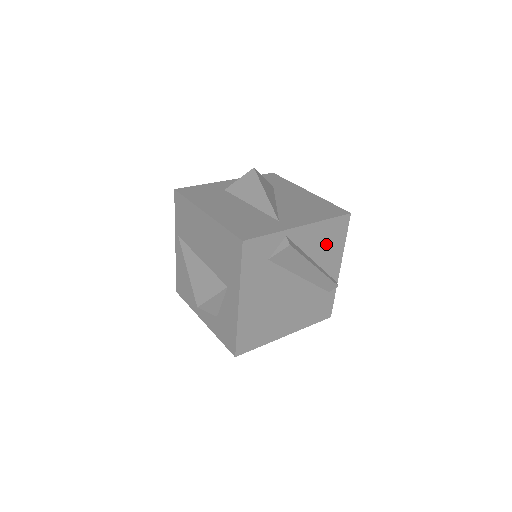
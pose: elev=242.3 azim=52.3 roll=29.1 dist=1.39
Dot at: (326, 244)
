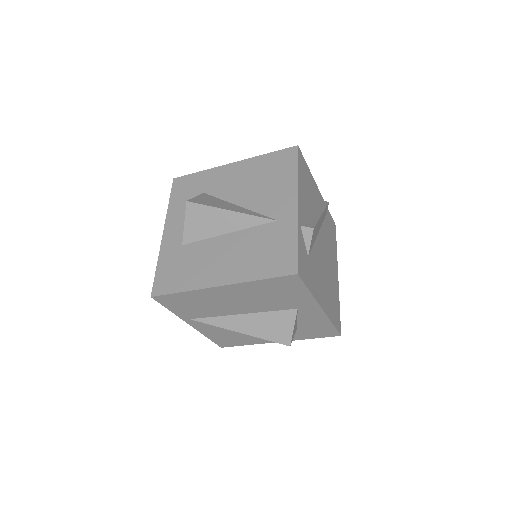
Dot at: (308, 189)
